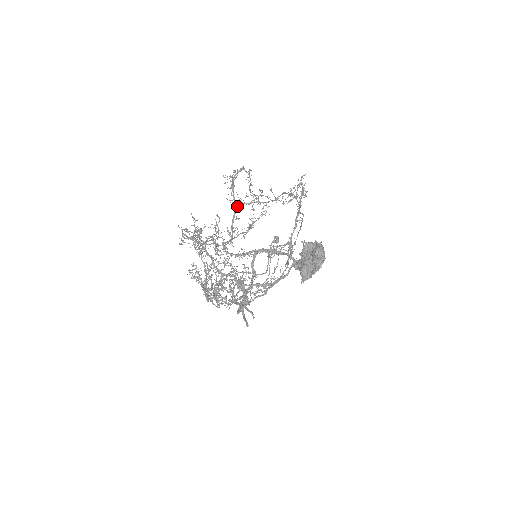
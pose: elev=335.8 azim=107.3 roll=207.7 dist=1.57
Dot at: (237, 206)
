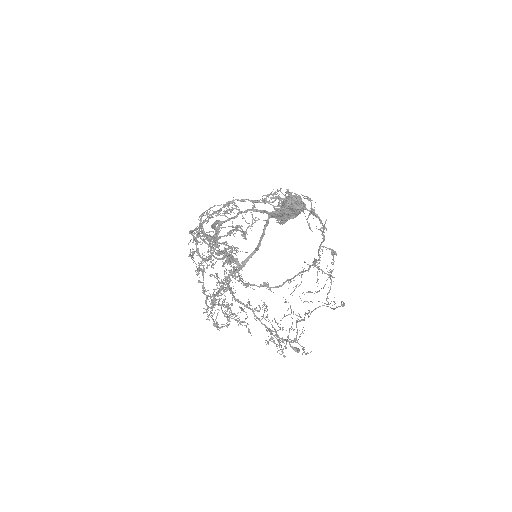
Dot at: (200, 227)
